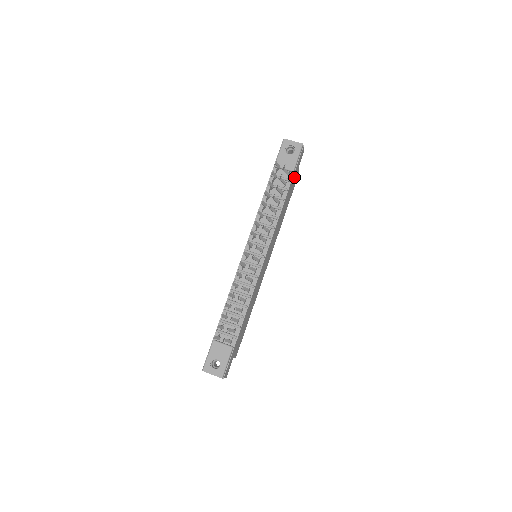
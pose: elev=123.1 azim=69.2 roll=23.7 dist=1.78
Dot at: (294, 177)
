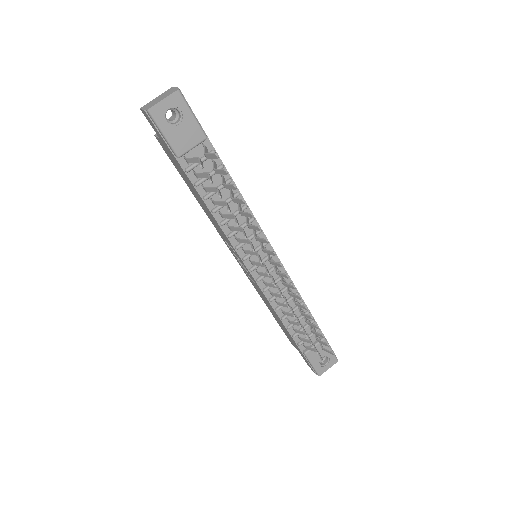
Dot at: occluded
